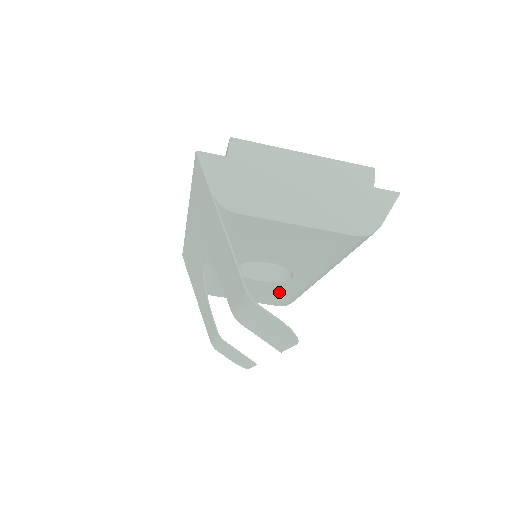
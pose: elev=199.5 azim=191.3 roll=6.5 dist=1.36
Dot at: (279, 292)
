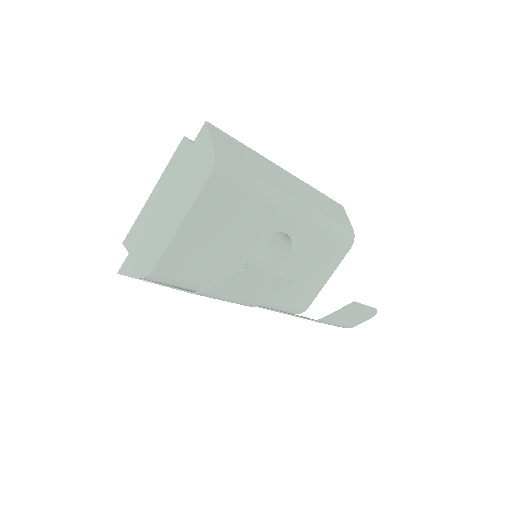
Dot at: (316, 246)
